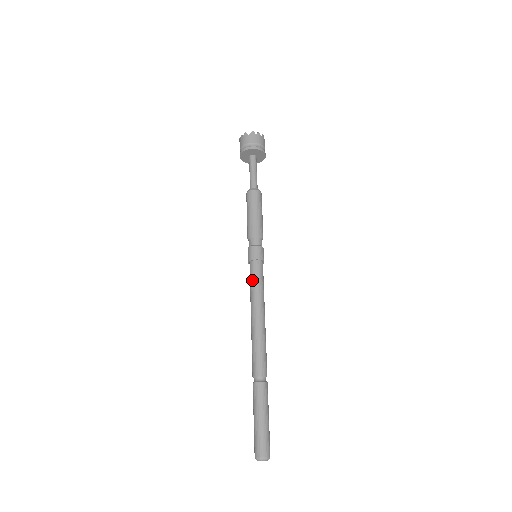
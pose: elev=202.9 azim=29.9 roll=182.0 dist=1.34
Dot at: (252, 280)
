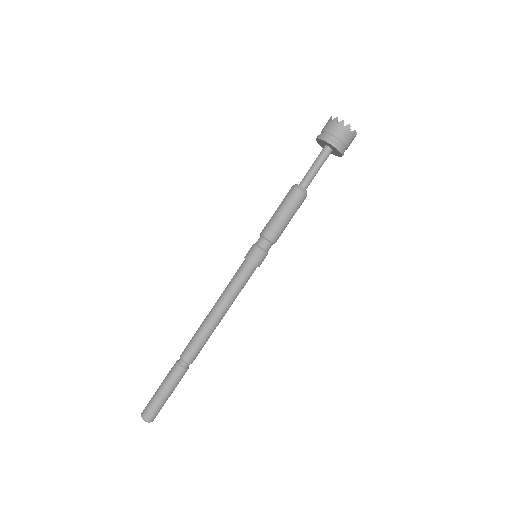
Dot at: (233, 276)
